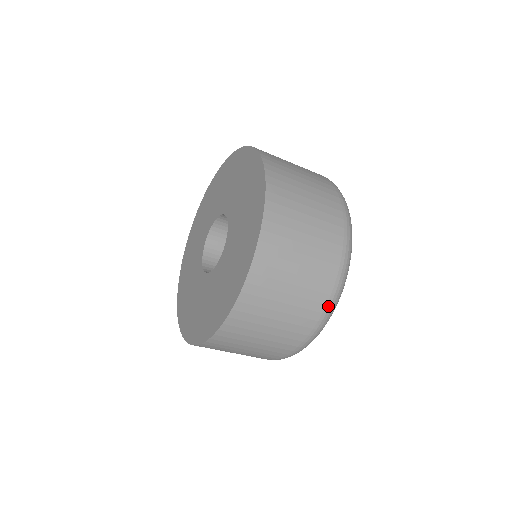
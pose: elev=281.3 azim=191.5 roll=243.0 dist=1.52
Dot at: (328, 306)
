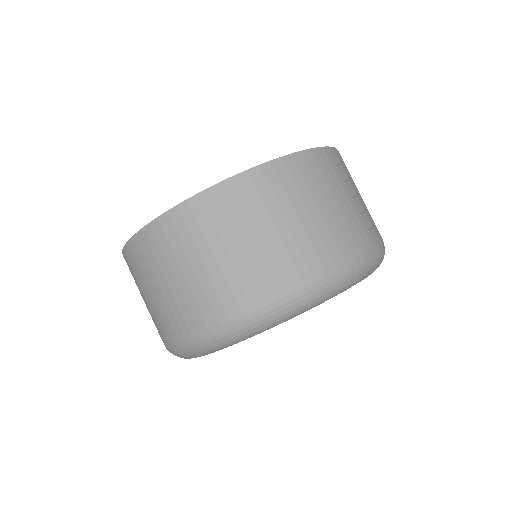
Dot at: (277, 298)
